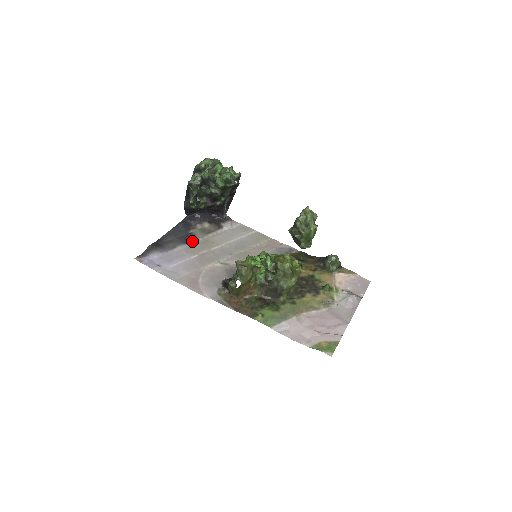
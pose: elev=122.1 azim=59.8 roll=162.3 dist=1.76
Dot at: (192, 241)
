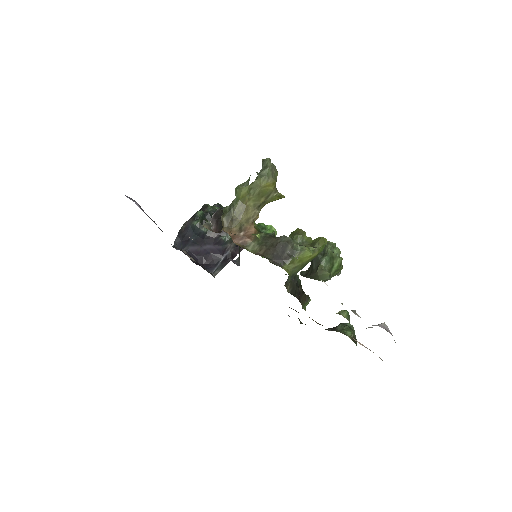
Dot at: occluded
